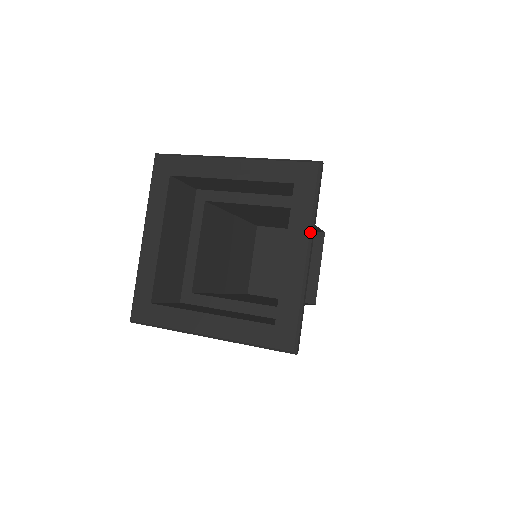
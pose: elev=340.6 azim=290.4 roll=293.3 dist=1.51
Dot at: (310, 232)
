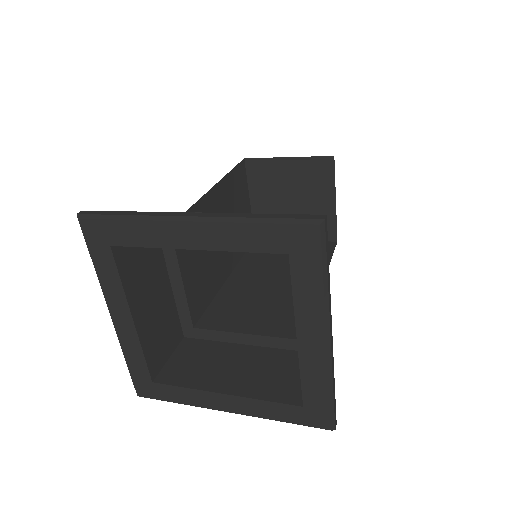
Dot at: (325, 314)
